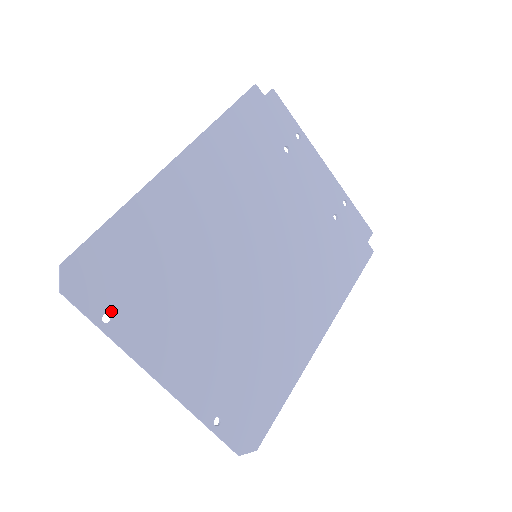
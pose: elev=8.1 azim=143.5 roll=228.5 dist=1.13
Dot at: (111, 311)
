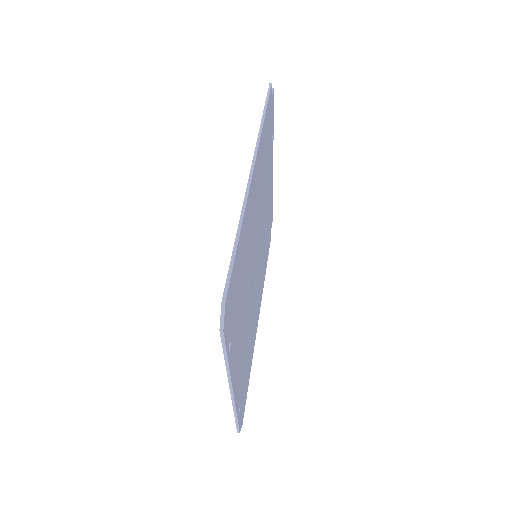
Dot at: (231, 338)
